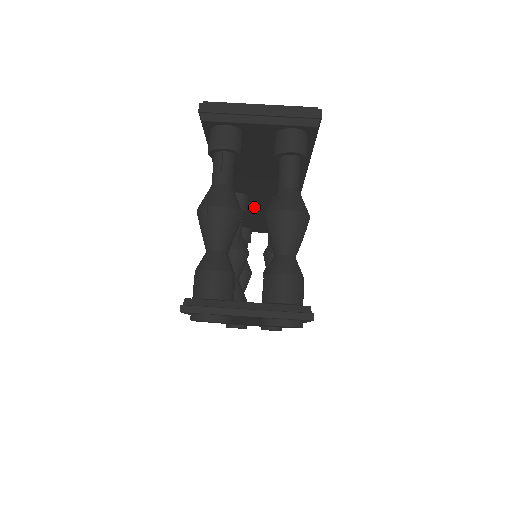
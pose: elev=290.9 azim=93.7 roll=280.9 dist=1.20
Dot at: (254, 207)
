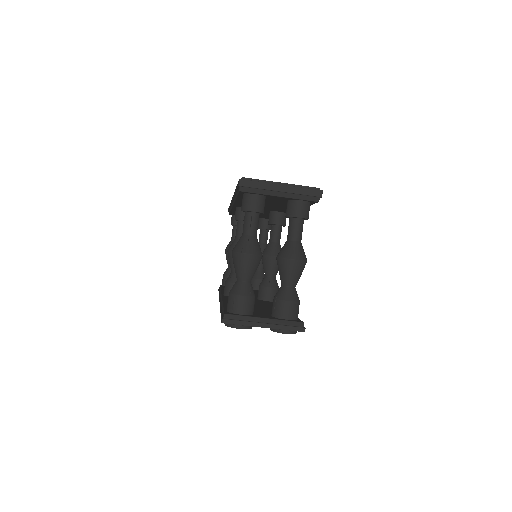
Dot at: occluded
